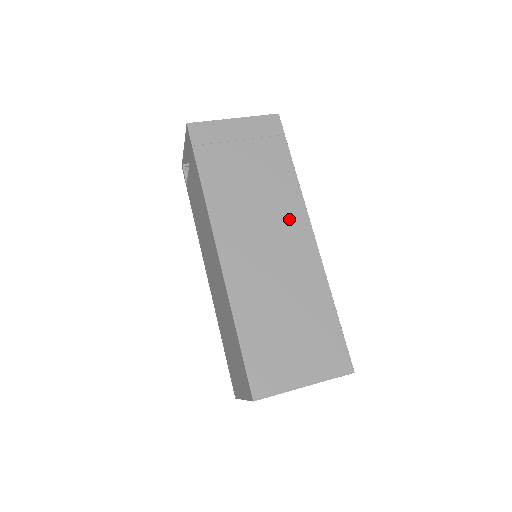
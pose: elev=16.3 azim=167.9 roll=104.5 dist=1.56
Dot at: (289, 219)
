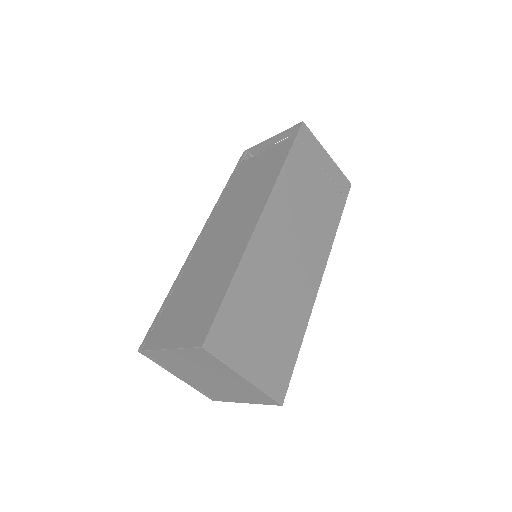
Dot at: (316, 249)
